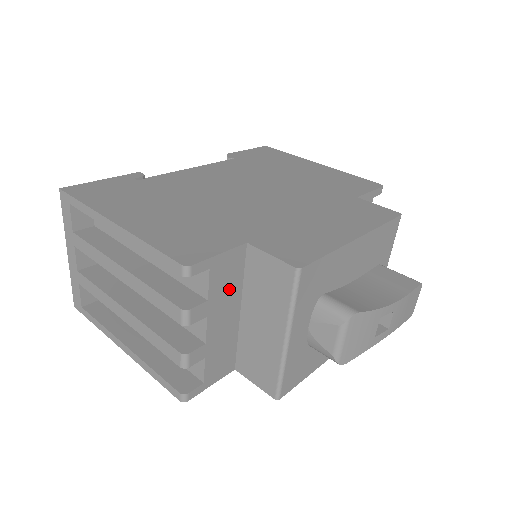
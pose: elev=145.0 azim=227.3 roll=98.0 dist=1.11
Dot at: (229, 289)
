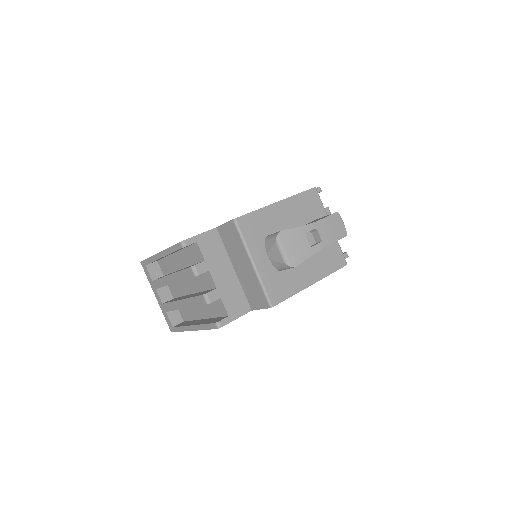
Dot at: (217, 255)
